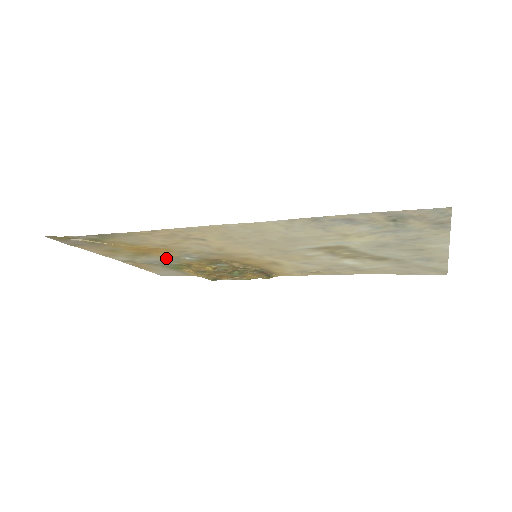
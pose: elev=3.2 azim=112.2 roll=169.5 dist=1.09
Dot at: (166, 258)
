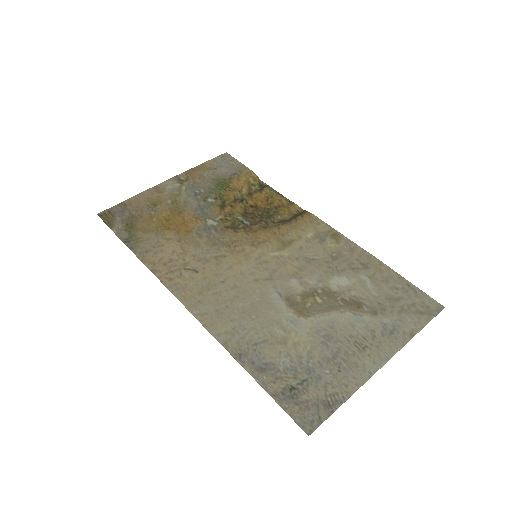
Dot at: (198, 210)
